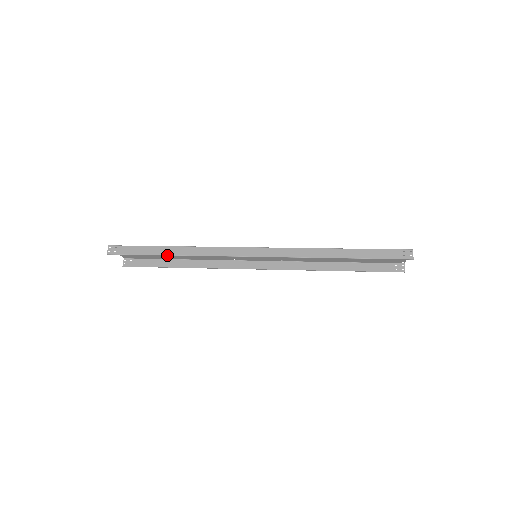
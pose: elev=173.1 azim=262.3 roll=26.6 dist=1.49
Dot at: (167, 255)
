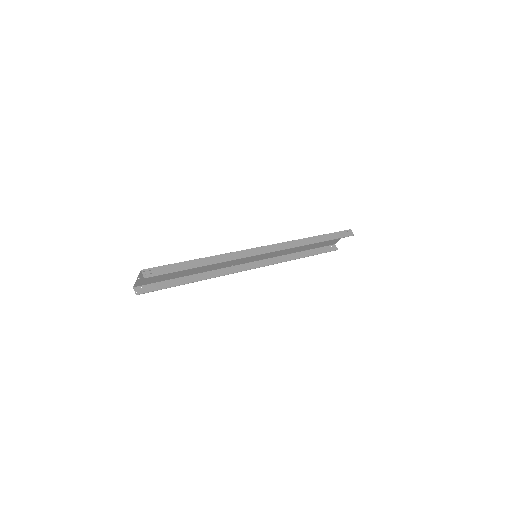
Dot at: (200, 266)
